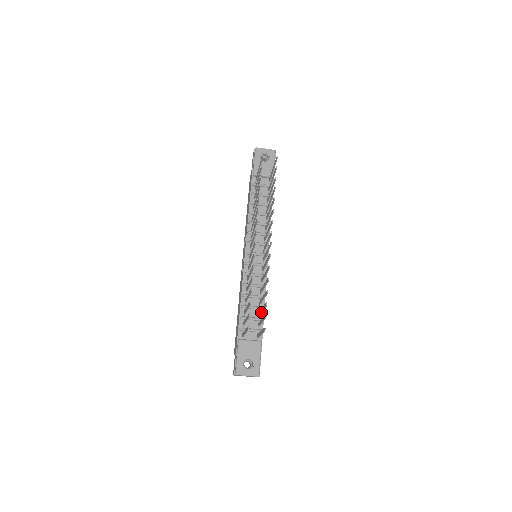
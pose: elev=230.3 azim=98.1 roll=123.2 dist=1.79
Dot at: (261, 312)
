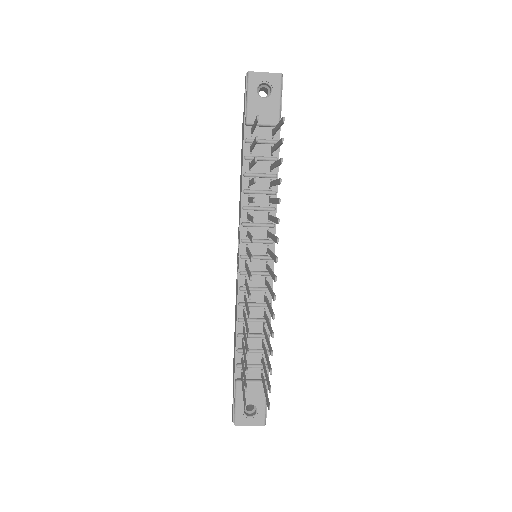
Dot at: occluded
